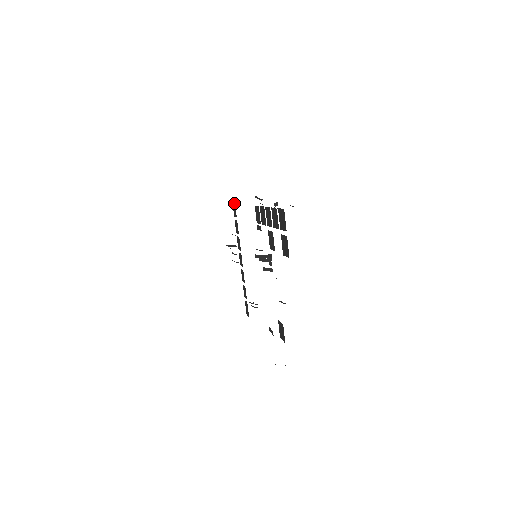
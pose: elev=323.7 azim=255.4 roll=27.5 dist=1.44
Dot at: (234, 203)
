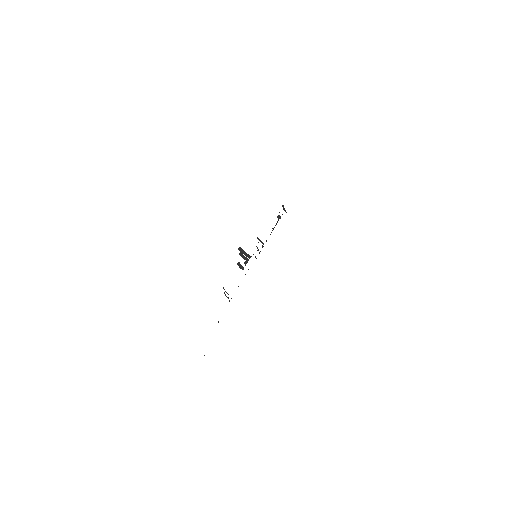
Dot at: occluded
